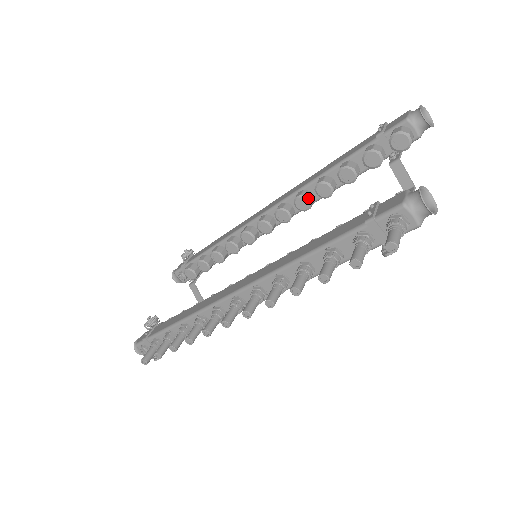
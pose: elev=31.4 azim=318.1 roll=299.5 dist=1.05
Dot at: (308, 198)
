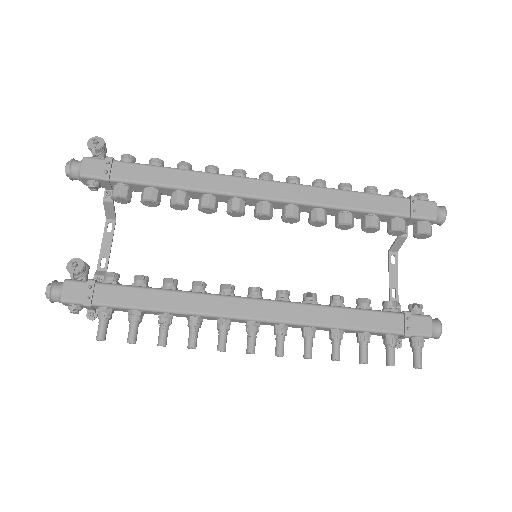
Dot at: occluded
